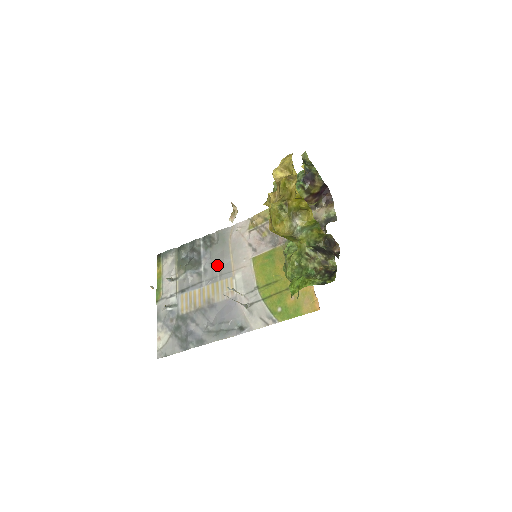
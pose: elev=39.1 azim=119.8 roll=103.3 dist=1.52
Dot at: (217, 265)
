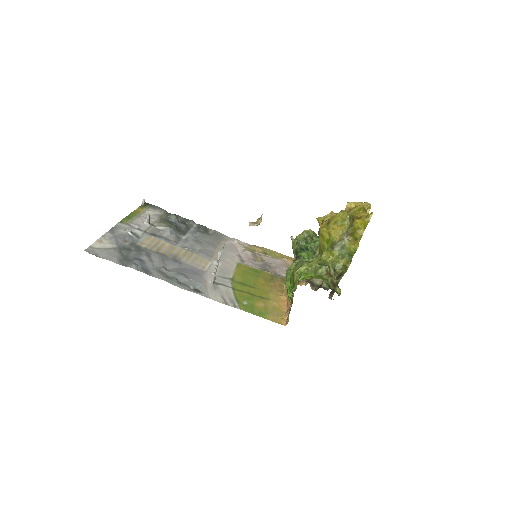
Dot at: (201, 245)
